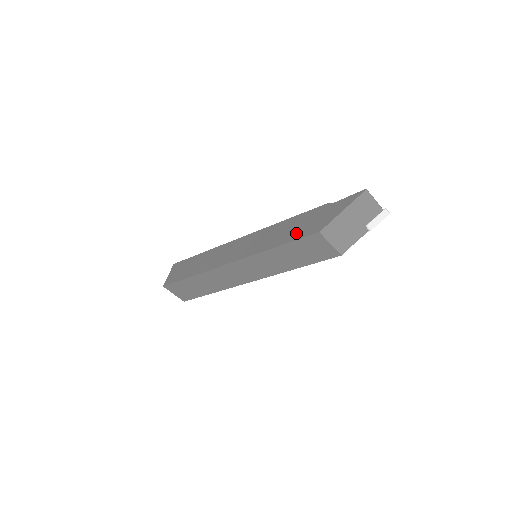
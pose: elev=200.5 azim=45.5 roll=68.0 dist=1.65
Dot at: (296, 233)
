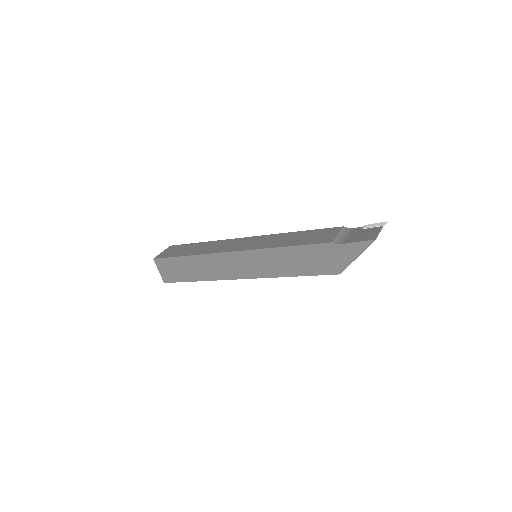
Dot at: (311, 268)
